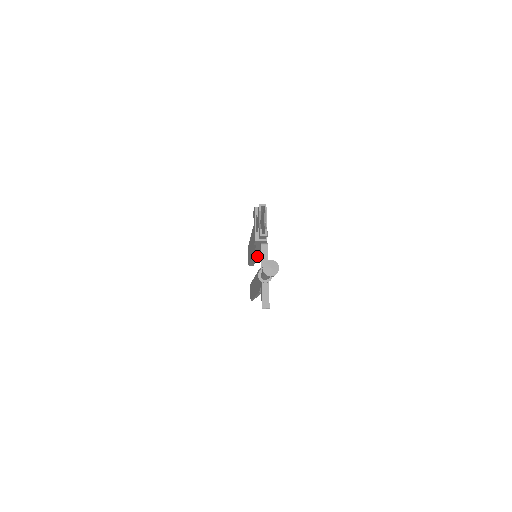
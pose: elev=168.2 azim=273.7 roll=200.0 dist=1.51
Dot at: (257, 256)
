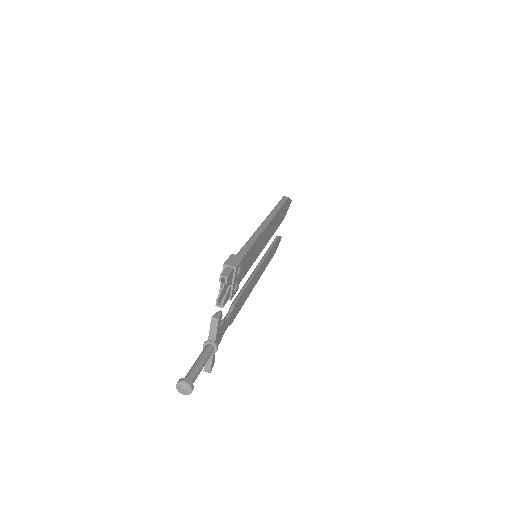
Dot at: (264, 247)
